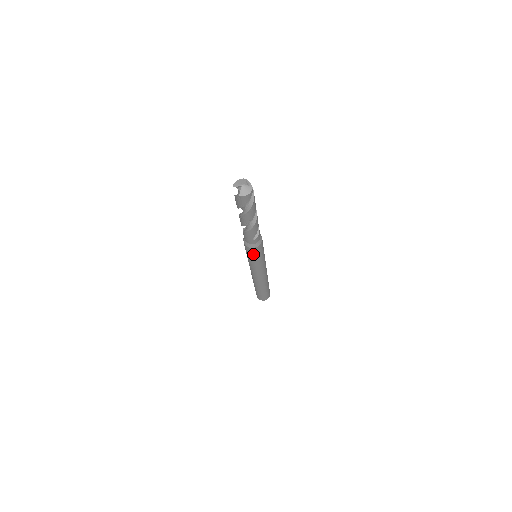
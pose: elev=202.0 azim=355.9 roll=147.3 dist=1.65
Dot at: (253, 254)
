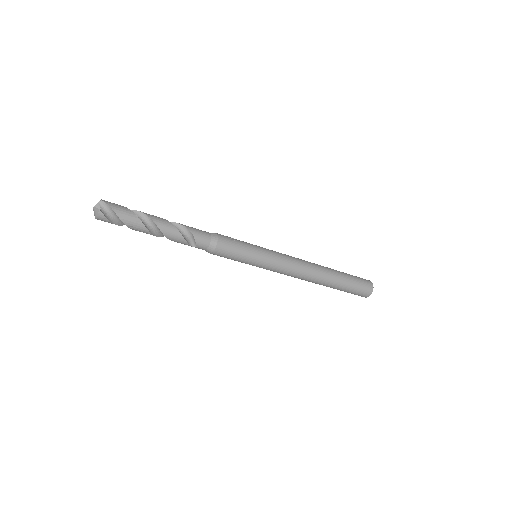
Dot at: (227, 258)
